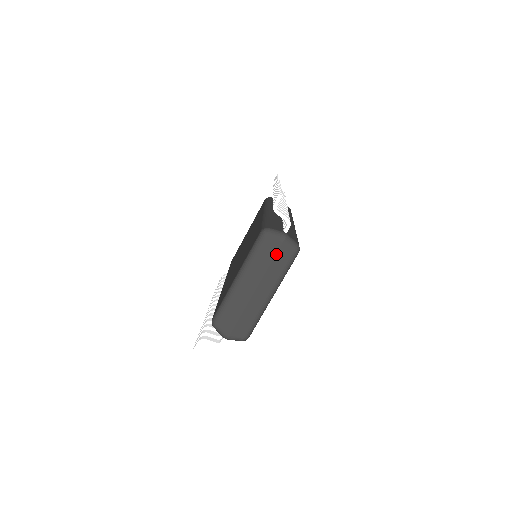
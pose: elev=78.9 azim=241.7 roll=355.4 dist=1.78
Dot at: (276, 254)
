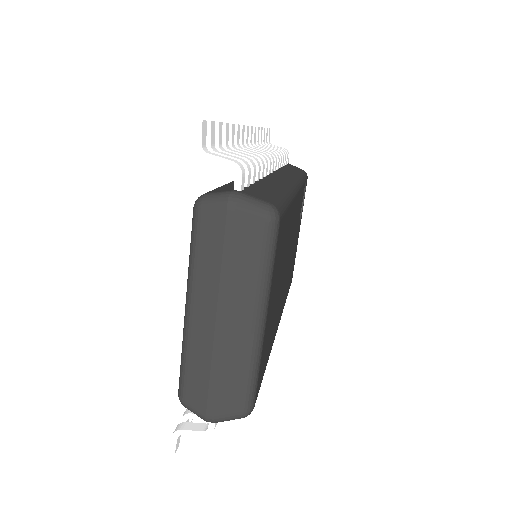
Dot at: (232, 238)
